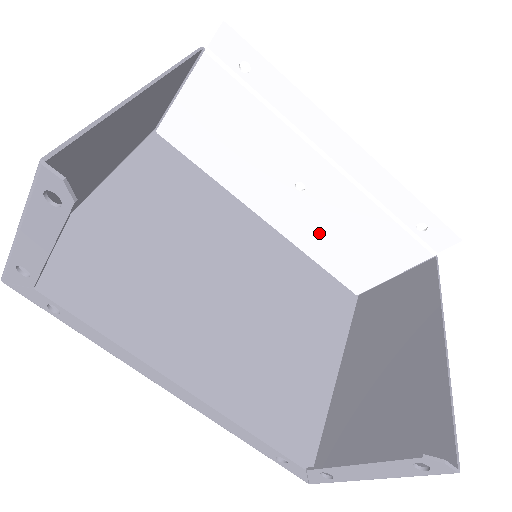
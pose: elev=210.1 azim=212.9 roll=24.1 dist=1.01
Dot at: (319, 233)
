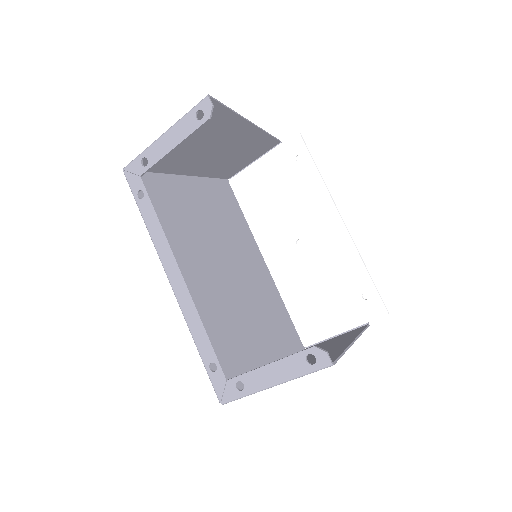
Dot at: (298, 283)
